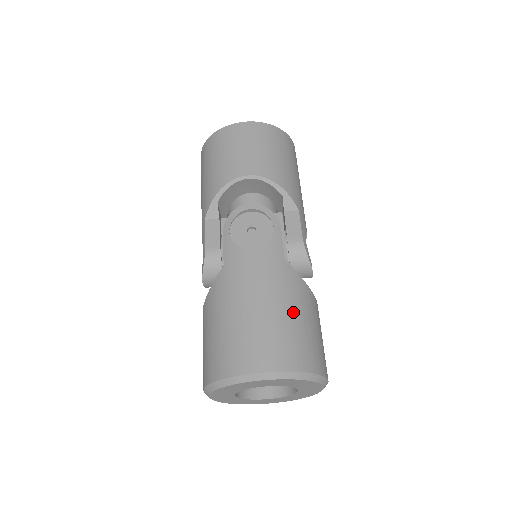
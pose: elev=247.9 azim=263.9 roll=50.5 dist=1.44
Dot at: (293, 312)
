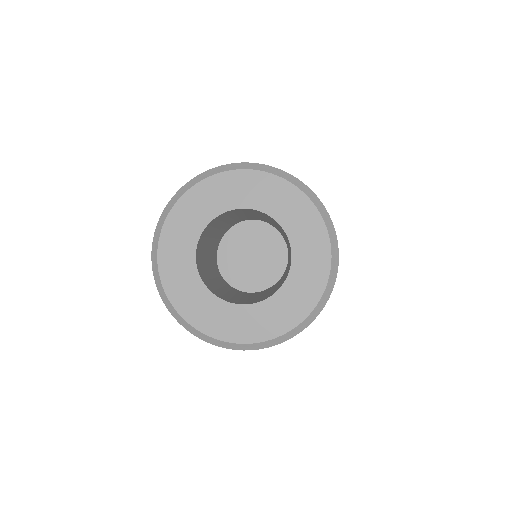
Dot at: occluded
